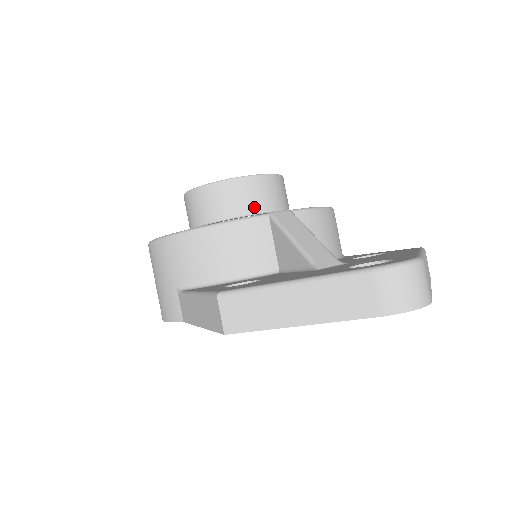
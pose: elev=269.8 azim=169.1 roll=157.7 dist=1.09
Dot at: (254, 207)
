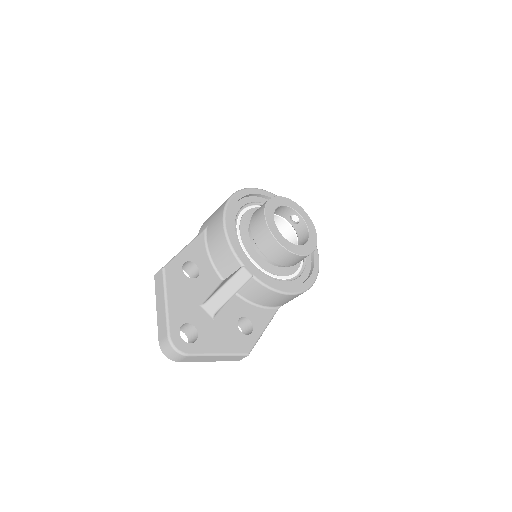
Dot at: (264, 250)
